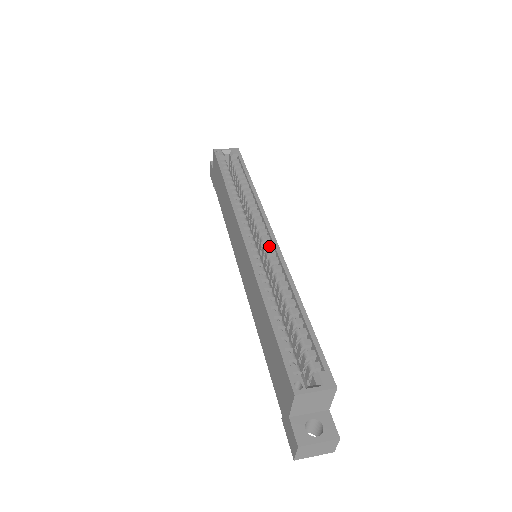
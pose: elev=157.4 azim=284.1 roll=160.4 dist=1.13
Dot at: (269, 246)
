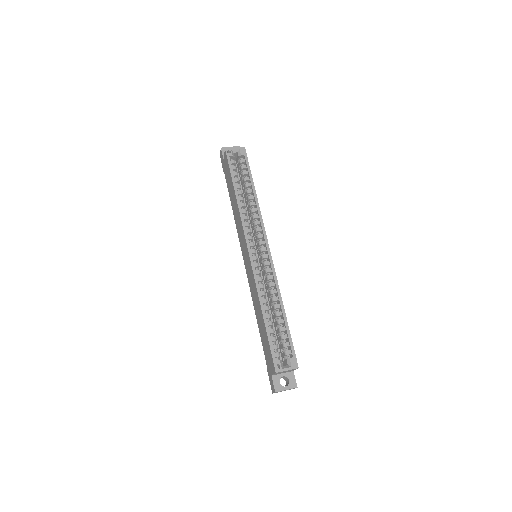
Dot at: (266, 258)
